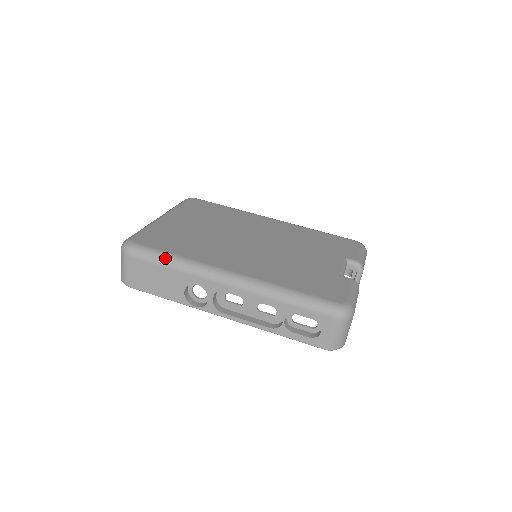
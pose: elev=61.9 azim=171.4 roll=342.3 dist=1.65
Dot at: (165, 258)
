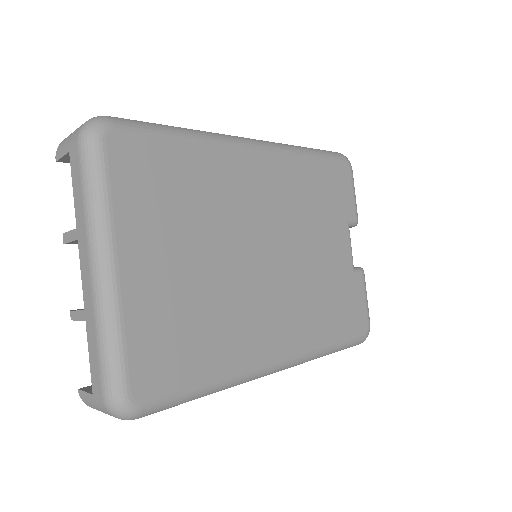
Dot at: (199, 396)
